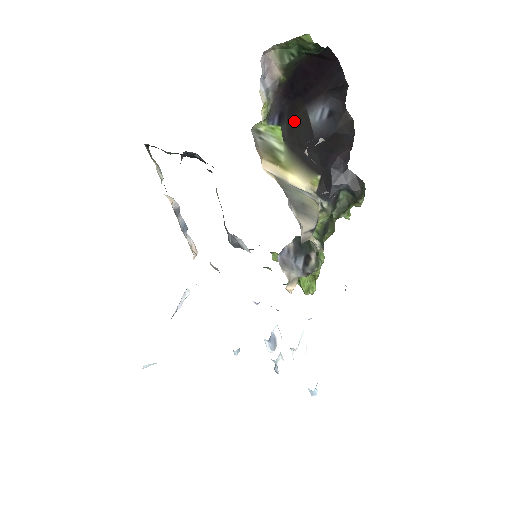
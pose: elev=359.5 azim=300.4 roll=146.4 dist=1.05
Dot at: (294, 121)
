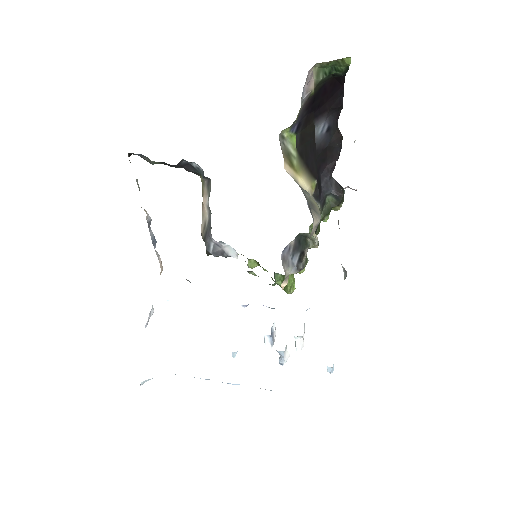
Dot at: (305, 132)
